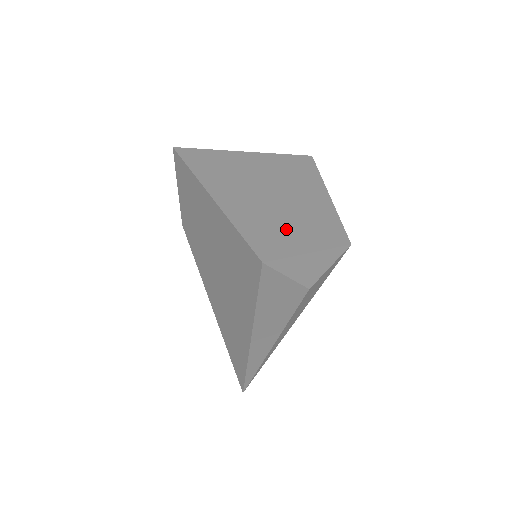
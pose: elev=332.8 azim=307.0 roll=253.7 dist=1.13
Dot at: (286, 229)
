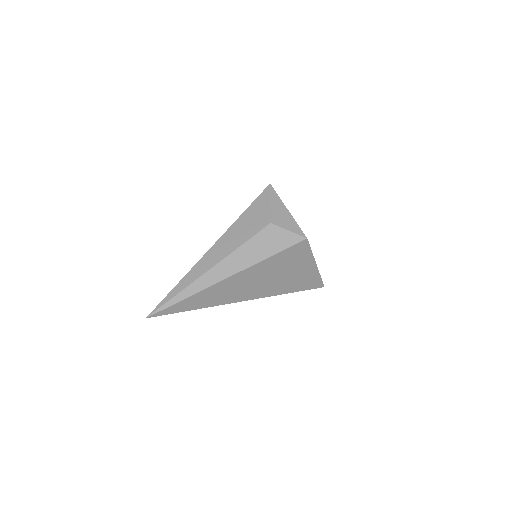
Dot at: occluded
